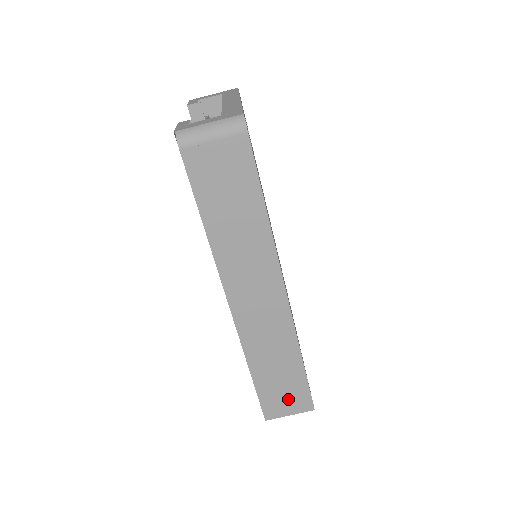
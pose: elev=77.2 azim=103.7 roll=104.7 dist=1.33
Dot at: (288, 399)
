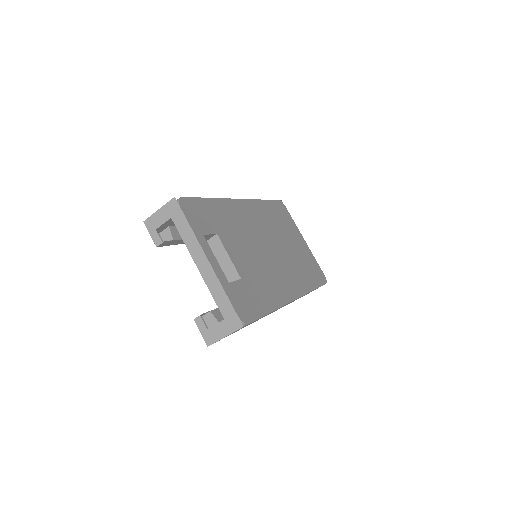
Dot at: occluded
